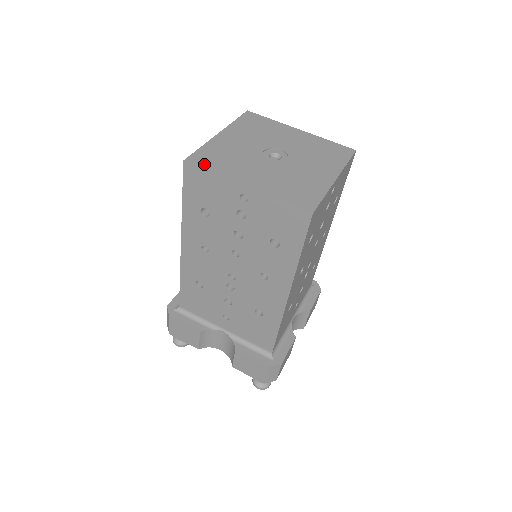
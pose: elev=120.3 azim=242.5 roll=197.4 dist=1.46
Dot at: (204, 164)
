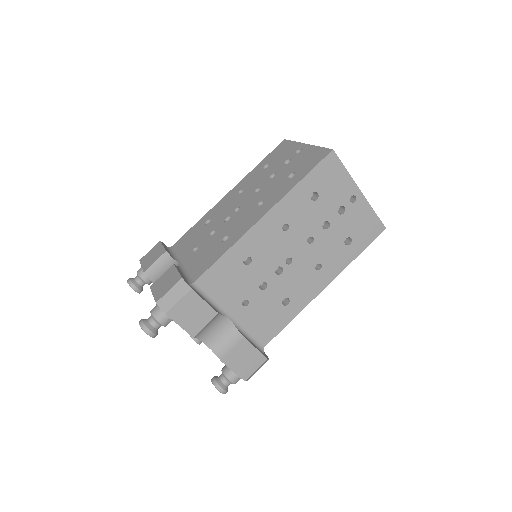
Dot at: occluded
